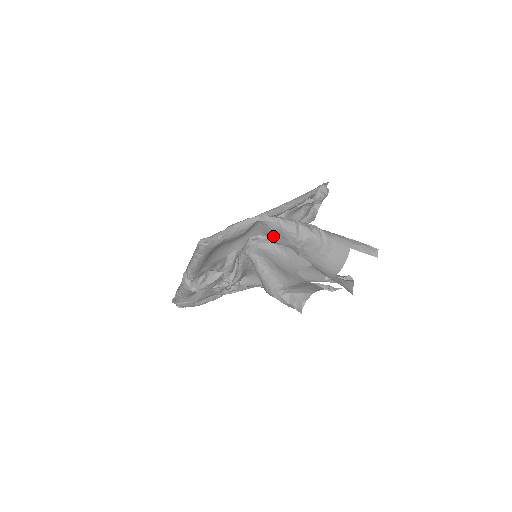
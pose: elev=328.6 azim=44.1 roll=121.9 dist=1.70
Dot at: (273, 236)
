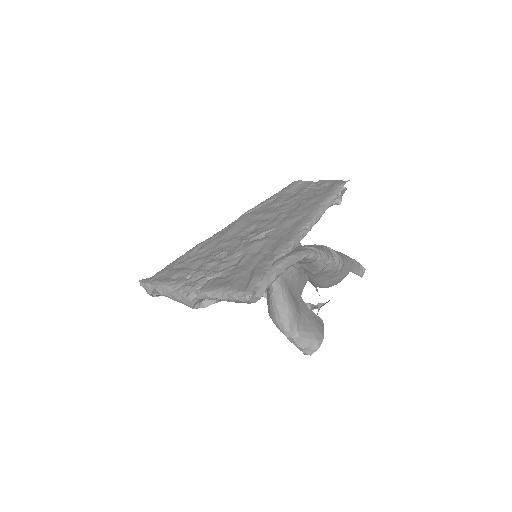
Dot at: (298, 262)
